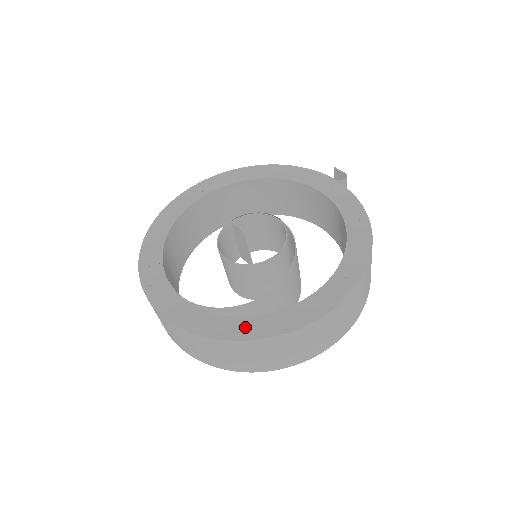
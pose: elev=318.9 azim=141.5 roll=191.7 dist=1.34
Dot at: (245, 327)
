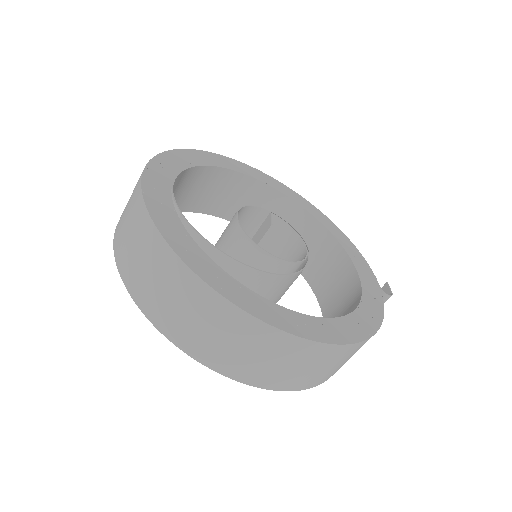
Dot at: (190, 249)
